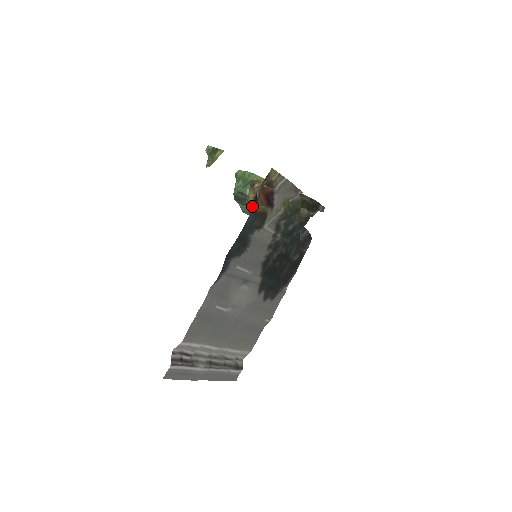
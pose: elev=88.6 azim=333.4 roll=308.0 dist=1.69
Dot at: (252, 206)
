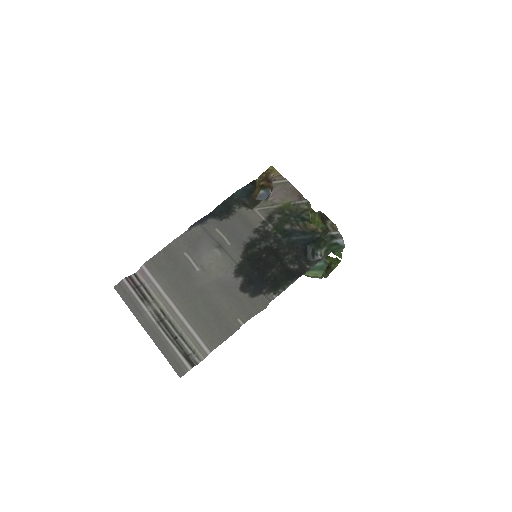
Dot at: (246, 186)
